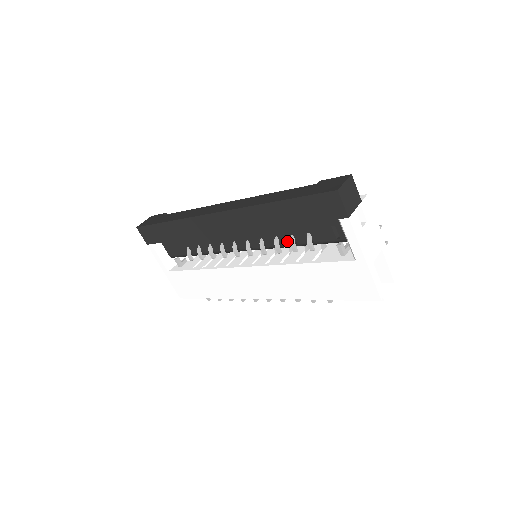
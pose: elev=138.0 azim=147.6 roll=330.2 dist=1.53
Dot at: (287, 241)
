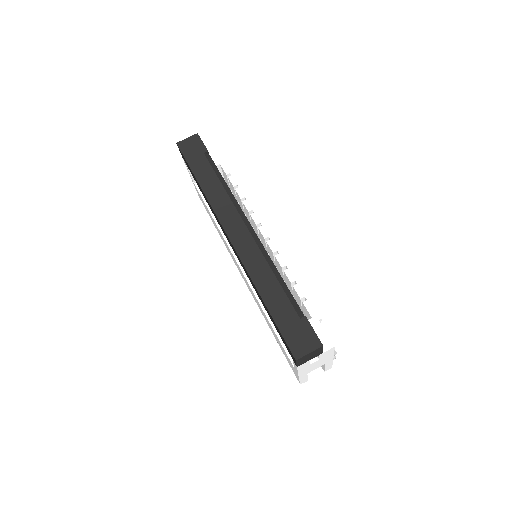
Dot at: occluded
